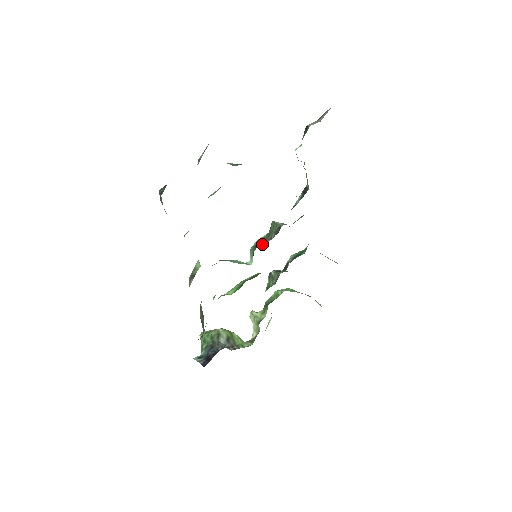
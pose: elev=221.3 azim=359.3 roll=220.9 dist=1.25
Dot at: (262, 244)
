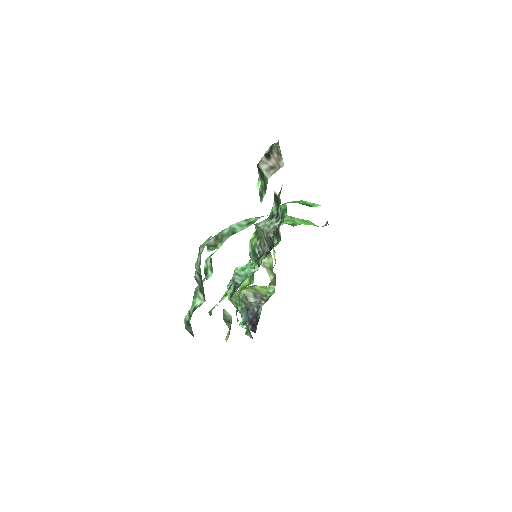
Dot at: (260, 254)
